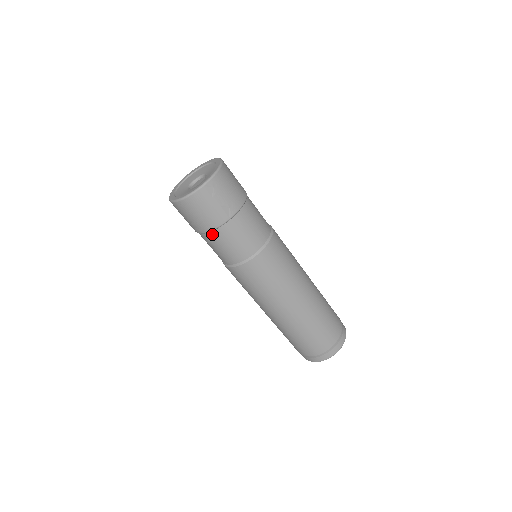
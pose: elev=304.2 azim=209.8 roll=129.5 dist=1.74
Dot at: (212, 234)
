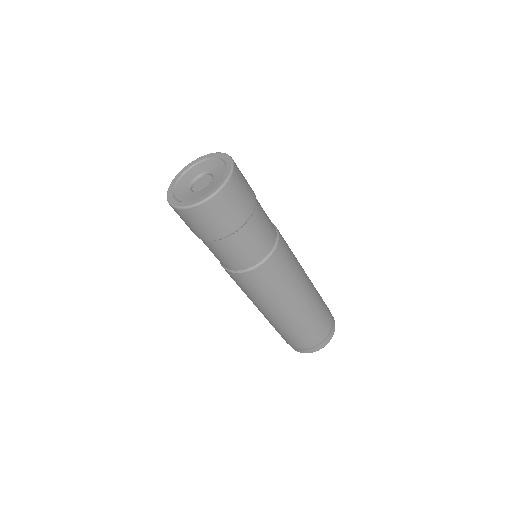
Dot at: (245, 227)
